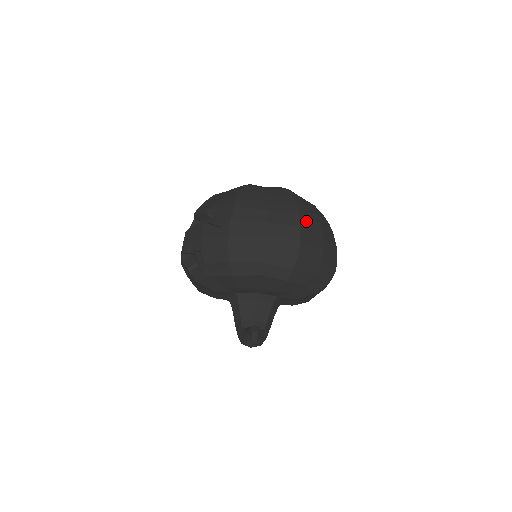
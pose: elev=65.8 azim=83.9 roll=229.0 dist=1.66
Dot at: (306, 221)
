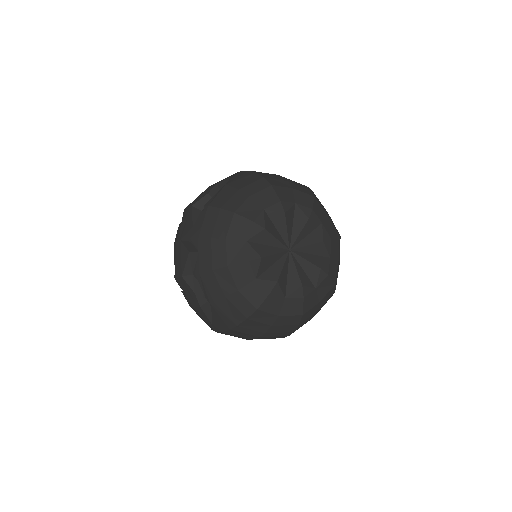
Dot at: occluded
